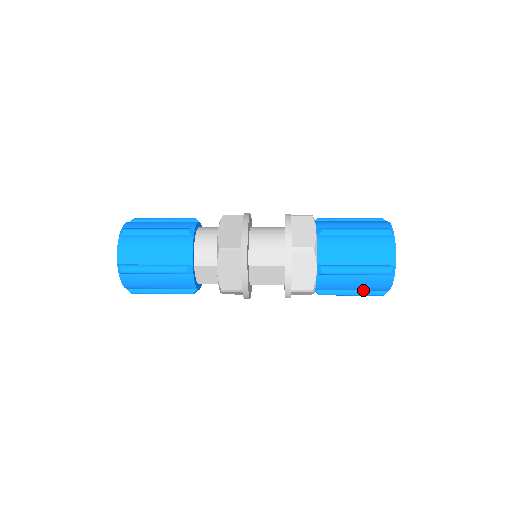
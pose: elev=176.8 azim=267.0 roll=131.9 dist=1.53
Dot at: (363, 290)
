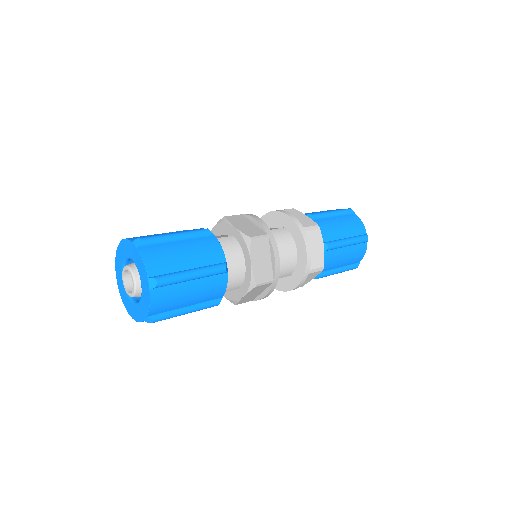
Dot at: occluded
